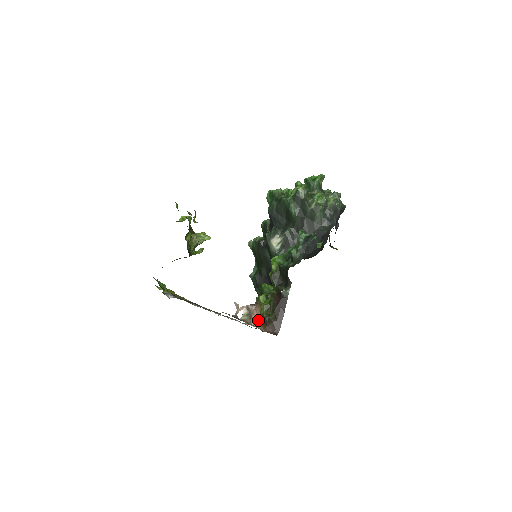
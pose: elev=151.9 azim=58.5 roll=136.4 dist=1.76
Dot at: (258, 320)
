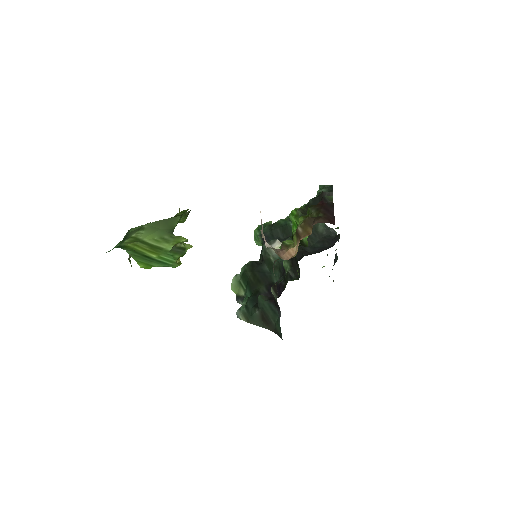
Dot at: occluded
